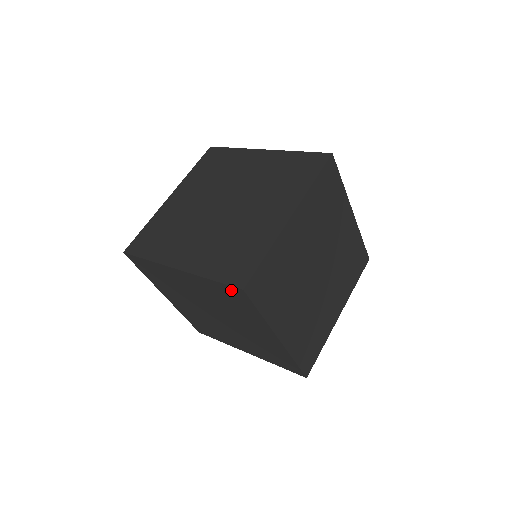
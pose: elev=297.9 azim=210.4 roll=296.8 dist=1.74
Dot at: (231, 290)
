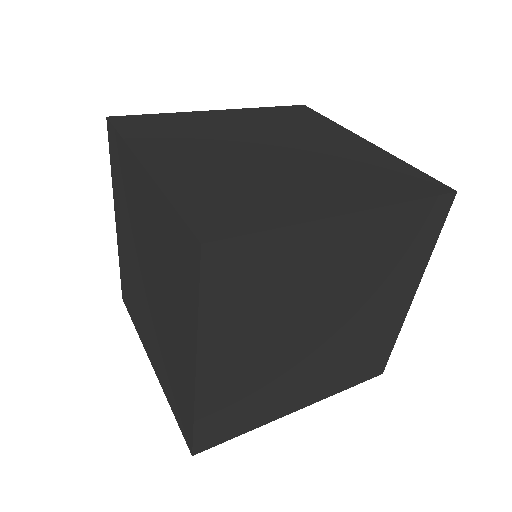
Dot at: (186, 237)
